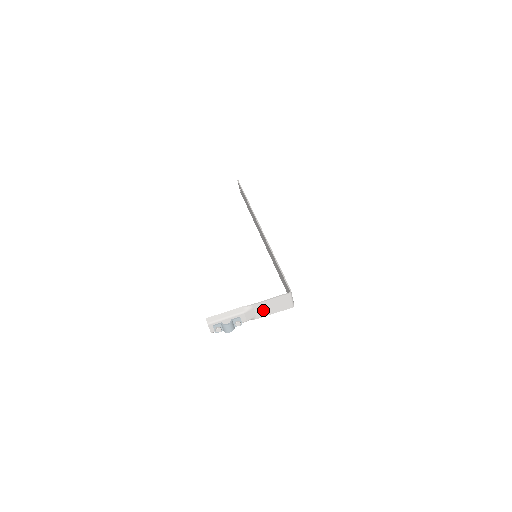
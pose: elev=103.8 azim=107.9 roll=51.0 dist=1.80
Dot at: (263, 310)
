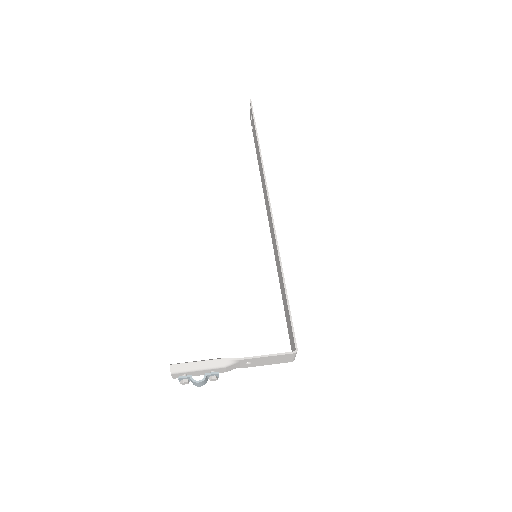
Dot at: (252, 363)
